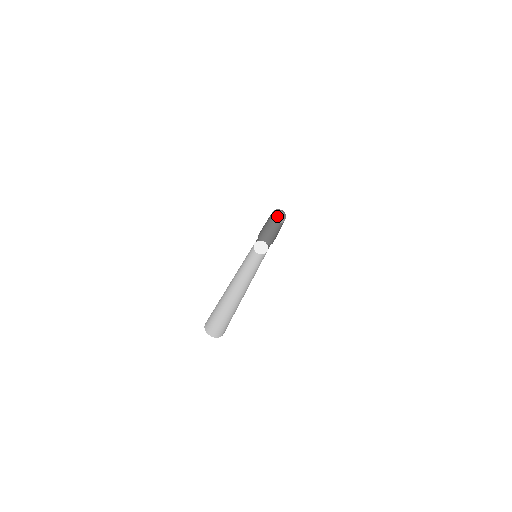
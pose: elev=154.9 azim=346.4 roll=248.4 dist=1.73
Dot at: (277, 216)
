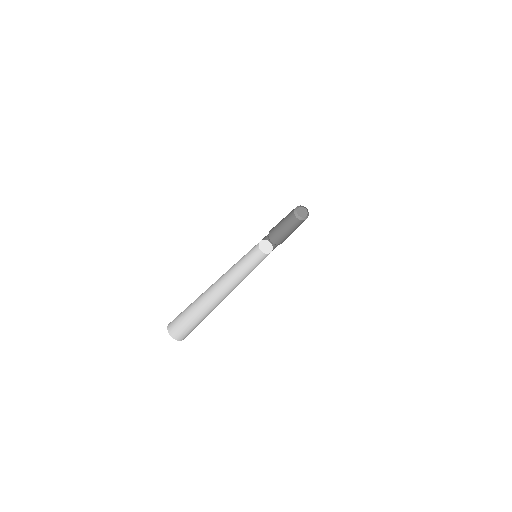
Dot at: (300, 212)
